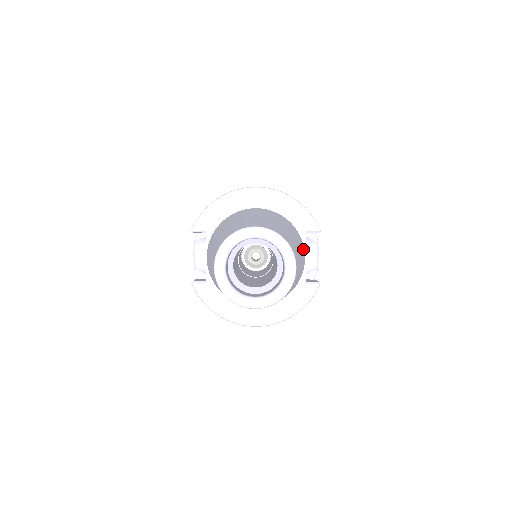
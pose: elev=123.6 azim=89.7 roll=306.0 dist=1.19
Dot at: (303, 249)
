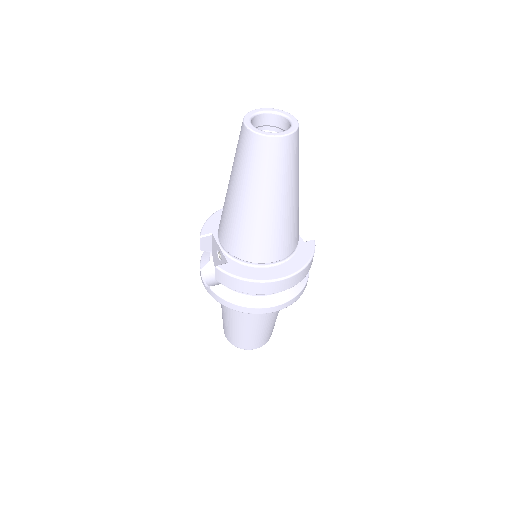
Dot at: occluded
